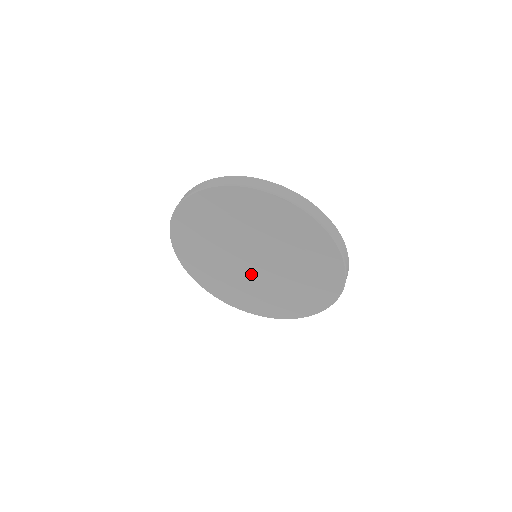
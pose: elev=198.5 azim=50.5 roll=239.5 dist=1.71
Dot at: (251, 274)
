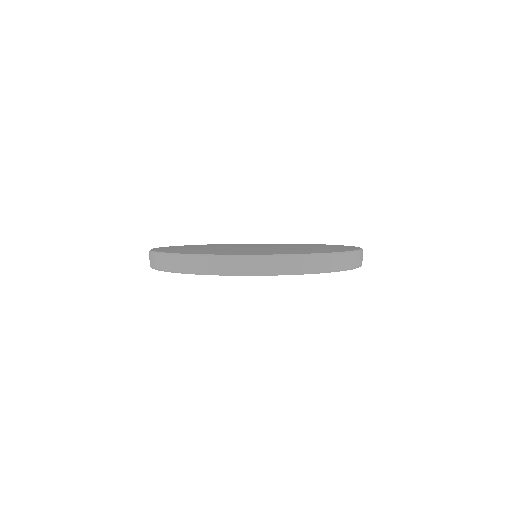
Dot at: occluded
